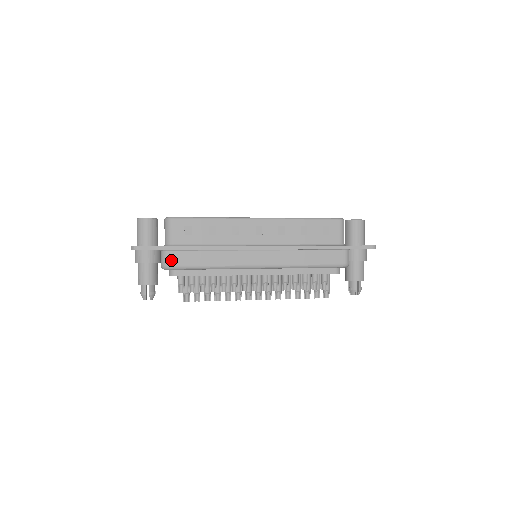
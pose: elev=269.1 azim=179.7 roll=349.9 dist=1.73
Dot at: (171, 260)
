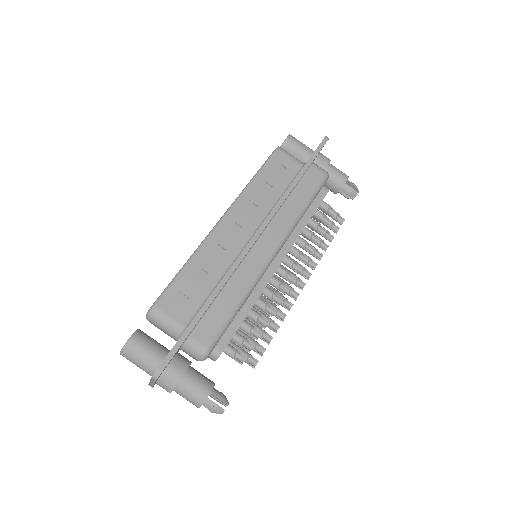
Dot at: (202, 341)
